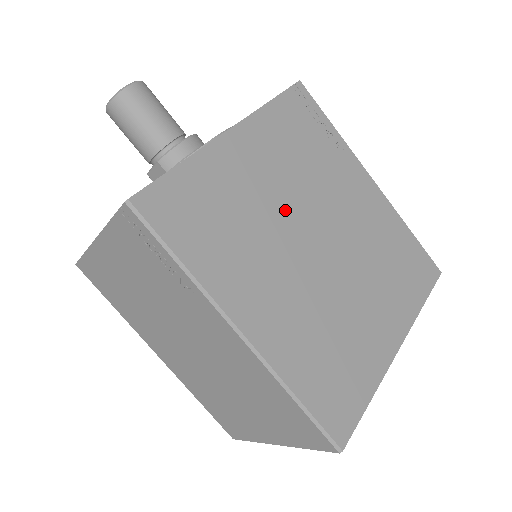
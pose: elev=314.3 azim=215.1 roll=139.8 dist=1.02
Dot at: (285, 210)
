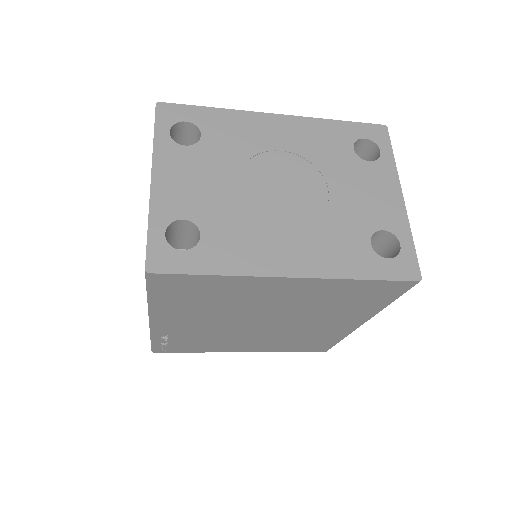
Dot at: occluded
